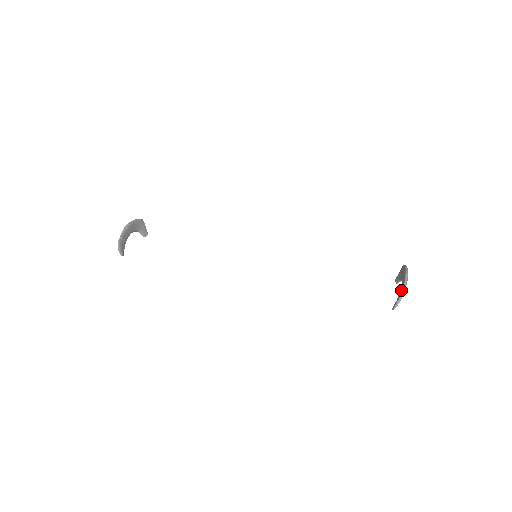
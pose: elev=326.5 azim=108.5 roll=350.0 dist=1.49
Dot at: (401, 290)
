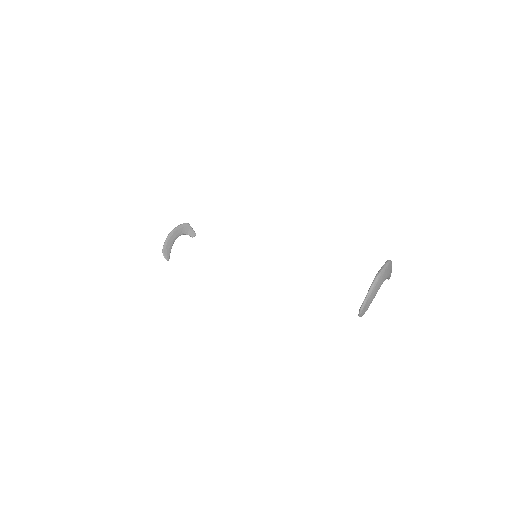
Dot at: (366, 296)
